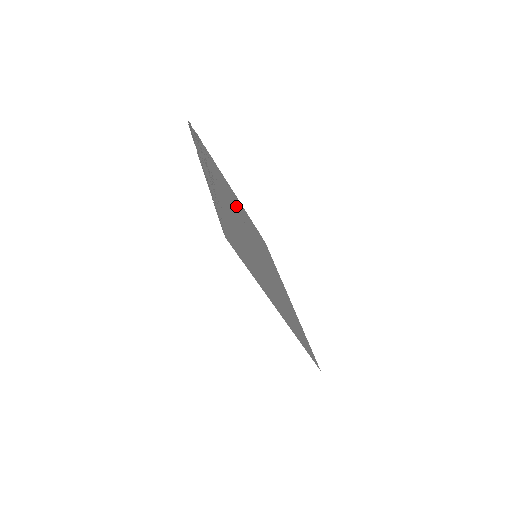
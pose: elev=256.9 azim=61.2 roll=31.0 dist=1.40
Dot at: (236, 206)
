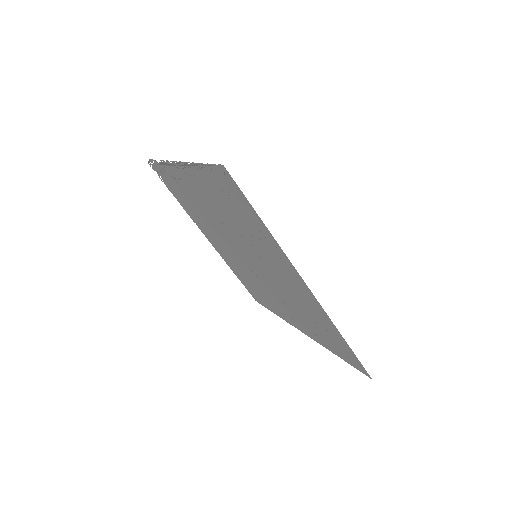
Dot at: (218, 237)
